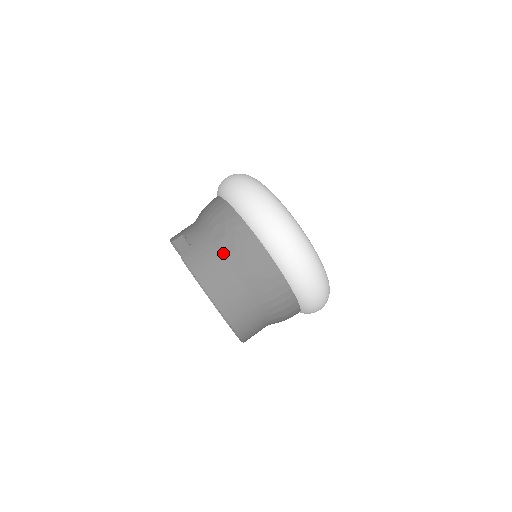
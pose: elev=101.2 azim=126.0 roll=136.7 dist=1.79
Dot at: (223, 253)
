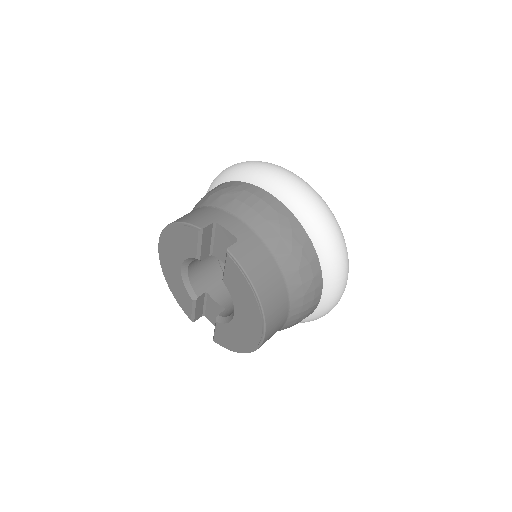
Dot at: (277, 256)
